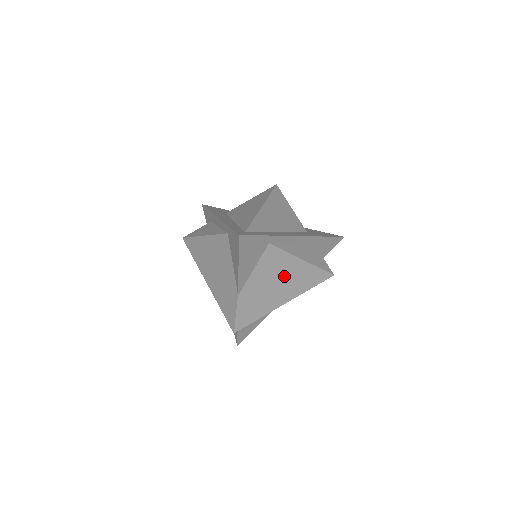
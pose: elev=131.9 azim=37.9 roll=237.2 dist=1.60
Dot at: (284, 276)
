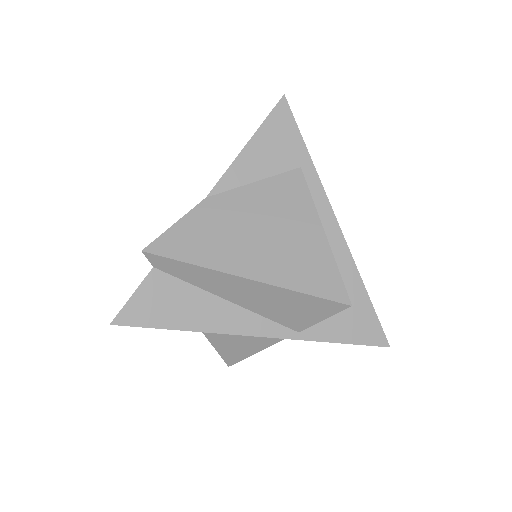
Dot at: (282, 231)
